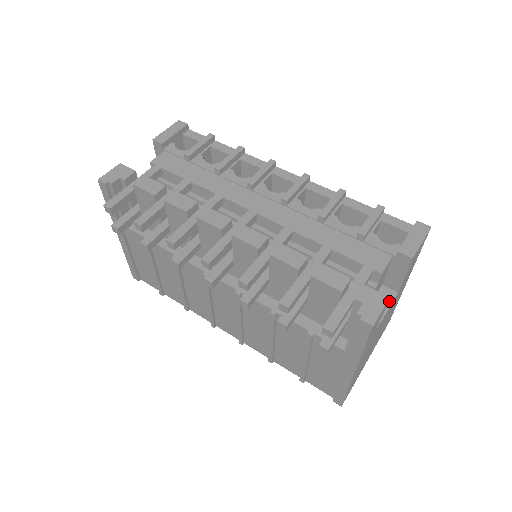
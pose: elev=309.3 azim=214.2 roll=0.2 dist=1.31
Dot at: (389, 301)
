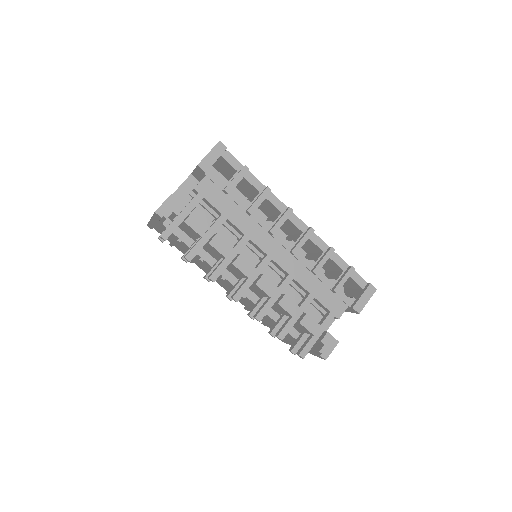
Dot at: occluded
